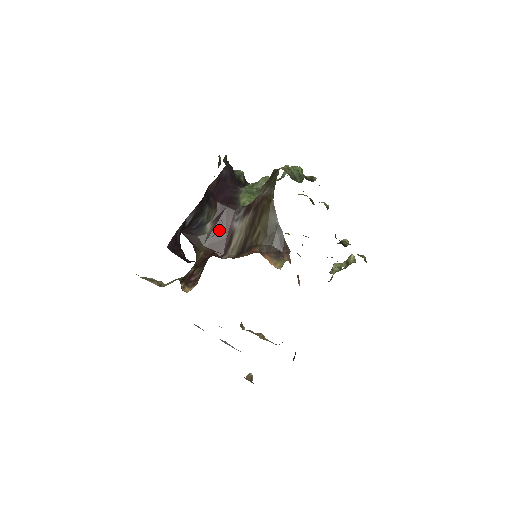
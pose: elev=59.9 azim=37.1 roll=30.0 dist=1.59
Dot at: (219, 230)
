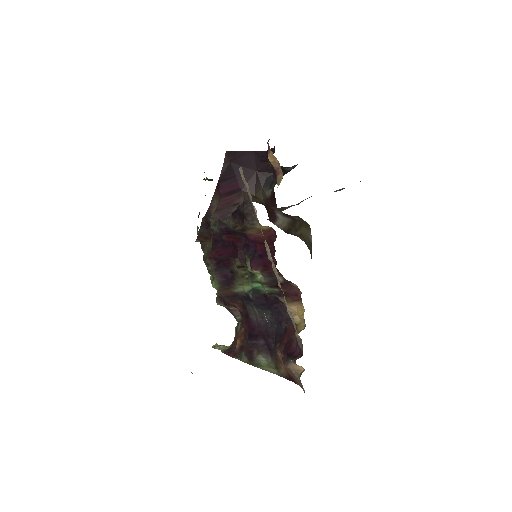
Dot at: (270, 204)
